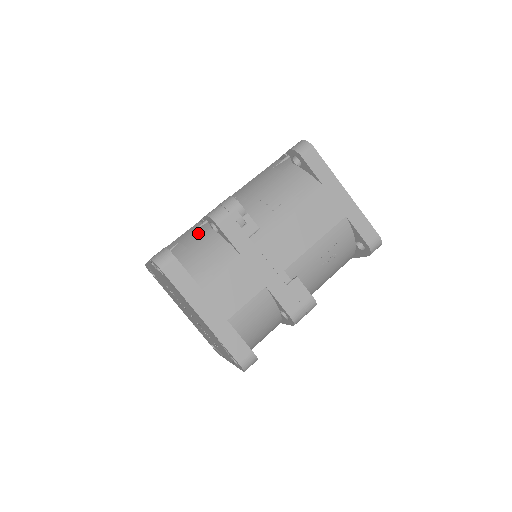
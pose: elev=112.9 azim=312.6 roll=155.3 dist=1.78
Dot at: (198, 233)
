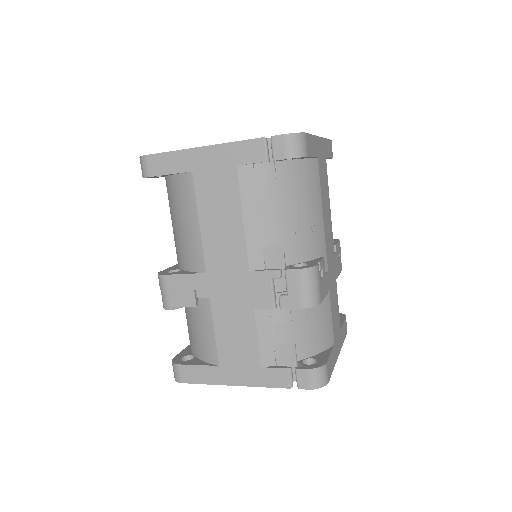
Dot at: (284, 321)
